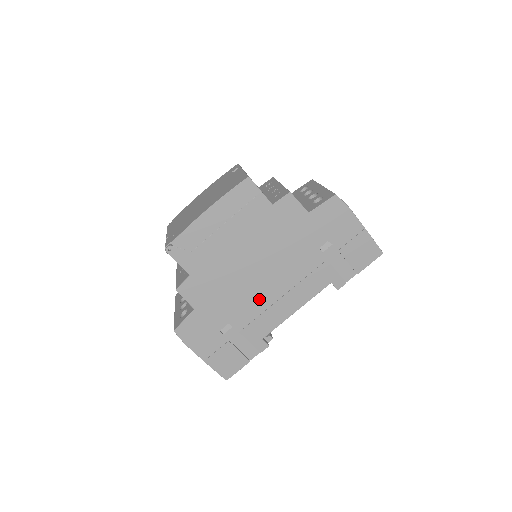
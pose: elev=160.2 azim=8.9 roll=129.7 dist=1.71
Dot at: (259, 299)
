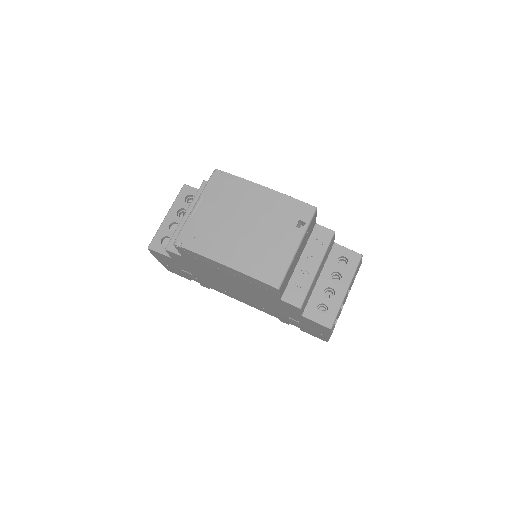
Dot at: (223, 288)
